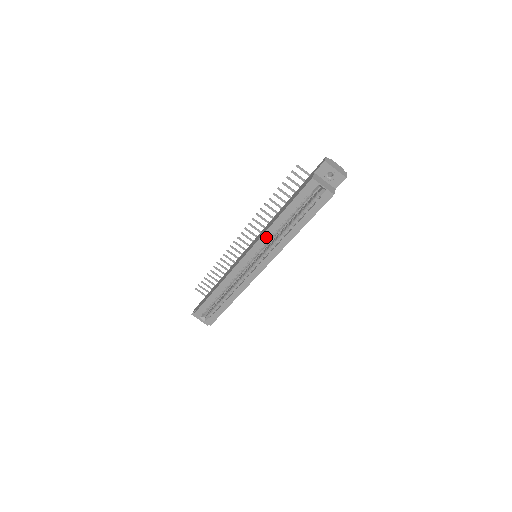
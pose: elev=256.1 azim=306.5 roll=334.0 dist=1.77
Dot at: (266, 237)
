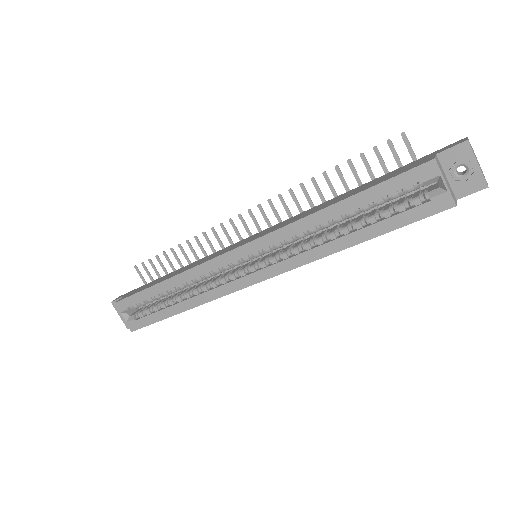
Dot at: (293, 230)
